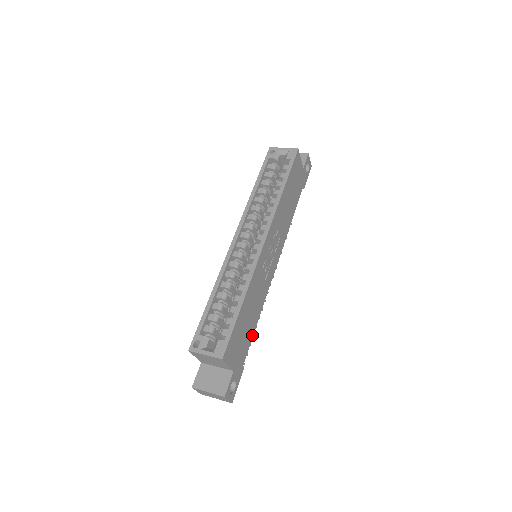
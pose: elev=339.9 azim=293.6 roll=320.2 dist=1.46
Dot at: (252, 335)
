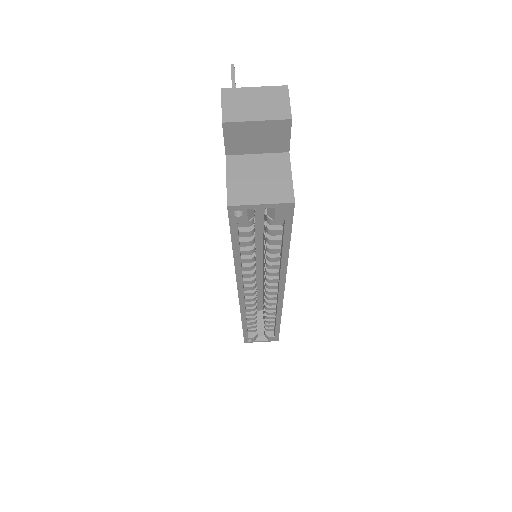
Dot at: occluded
